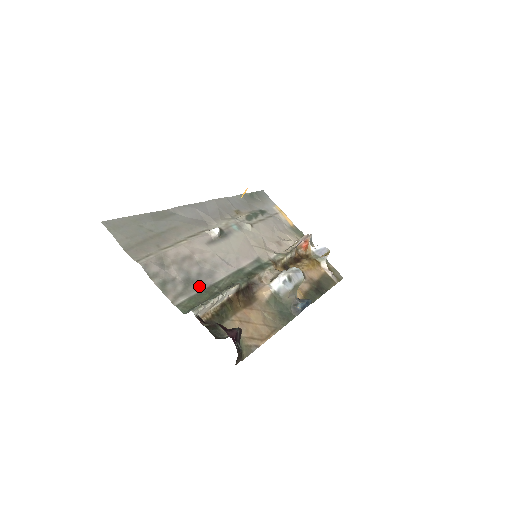
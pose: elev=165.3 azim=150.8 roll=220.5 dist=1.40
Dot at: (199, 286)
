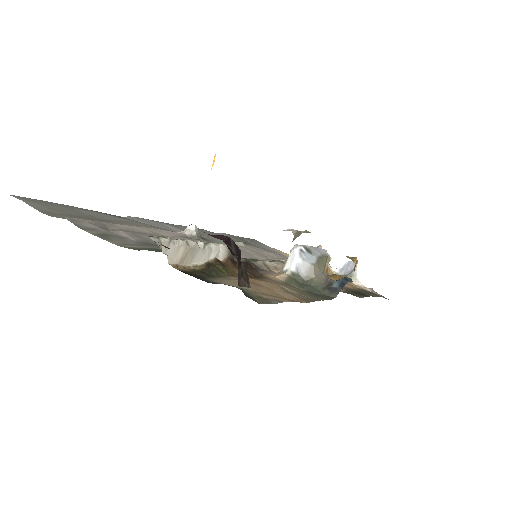
Dot at: occluded
